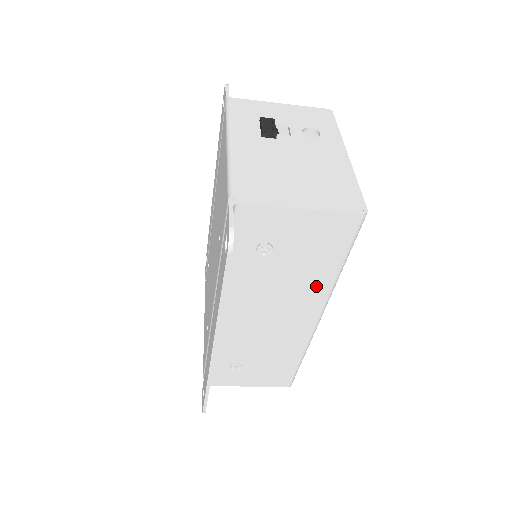
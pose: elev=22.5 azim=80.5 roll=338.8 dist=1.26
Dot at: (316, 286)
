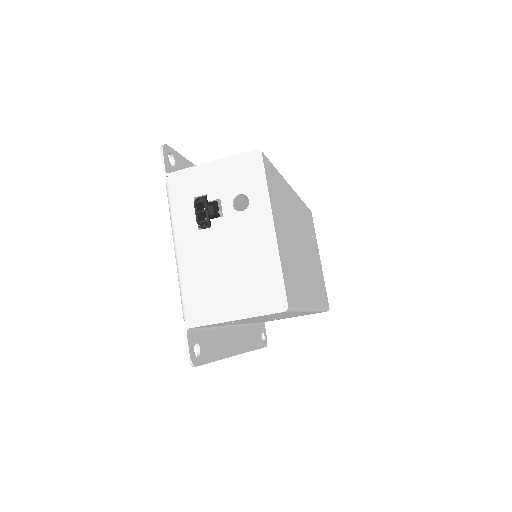
Dot at: occluded
